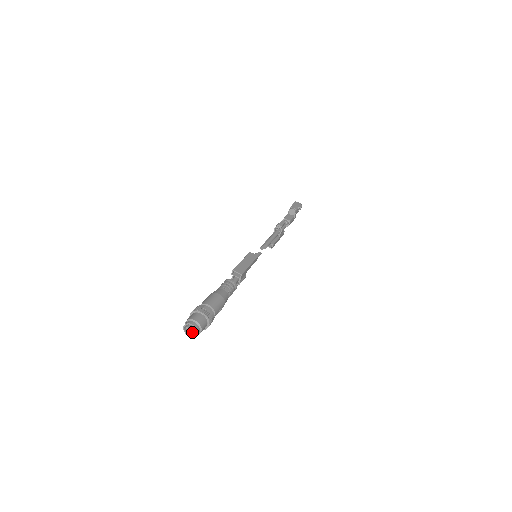
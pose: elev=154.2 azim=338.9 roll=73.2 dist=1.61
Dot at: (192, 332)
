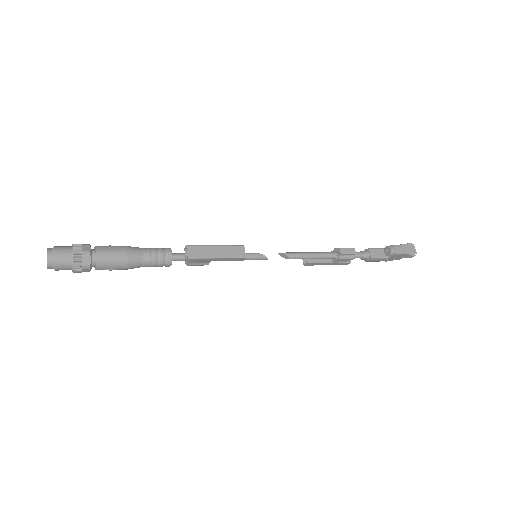
Dot at: occluded
